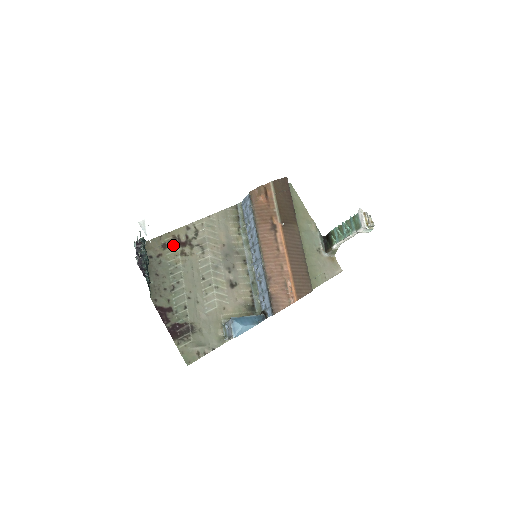
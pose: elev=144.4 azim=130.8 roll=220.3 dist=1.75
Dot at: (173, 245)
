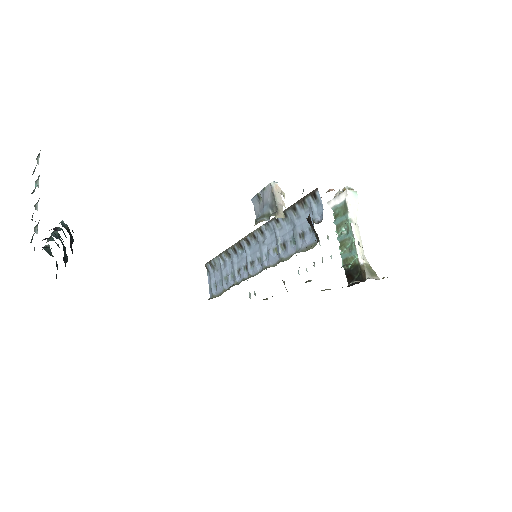
Dot at: occluded
